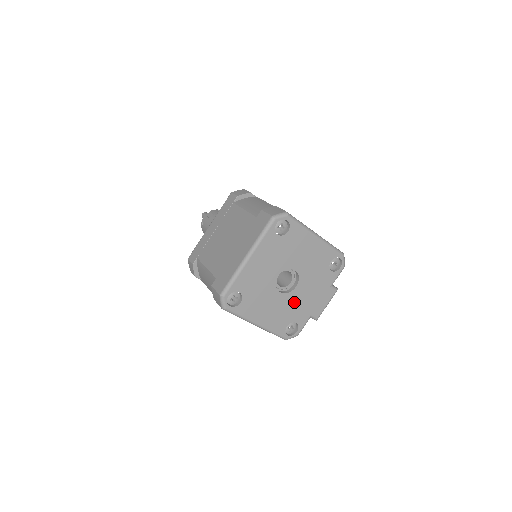
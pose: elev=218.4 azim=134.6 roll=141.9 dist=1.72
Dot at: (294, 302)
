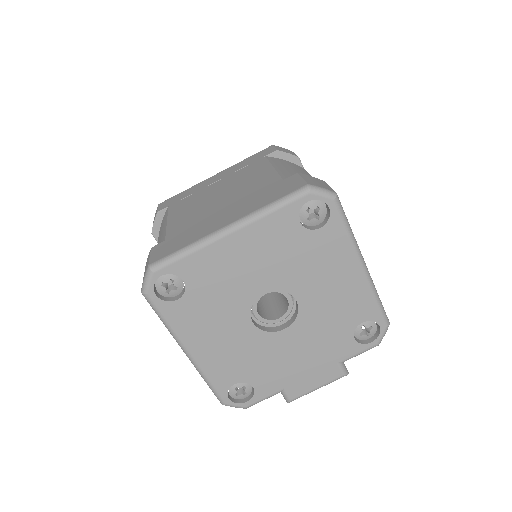
Dot at: (267, 352)
